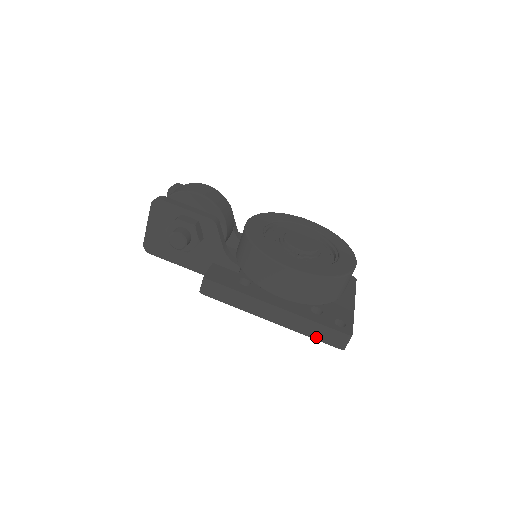
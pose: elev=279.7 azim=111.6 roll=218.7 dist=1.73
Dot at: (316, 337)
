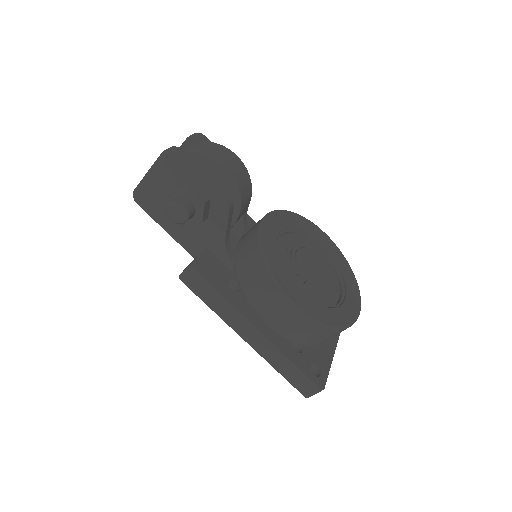
Dot at: (285, 375)
